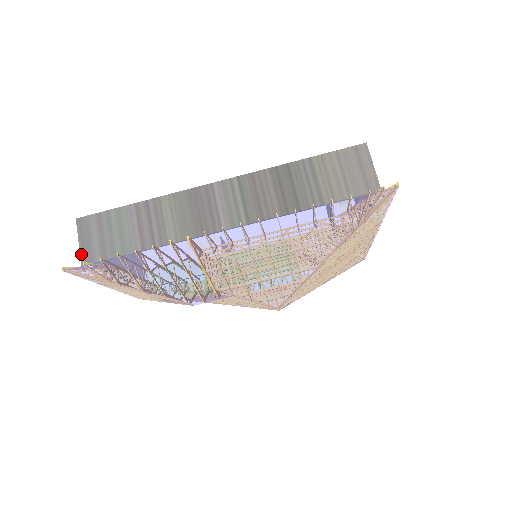
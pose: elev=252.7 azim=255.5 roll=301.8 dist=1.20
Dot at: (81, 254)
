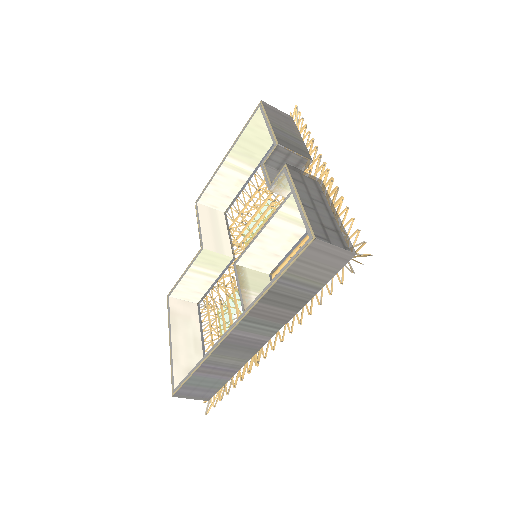
Dot at: occluded
